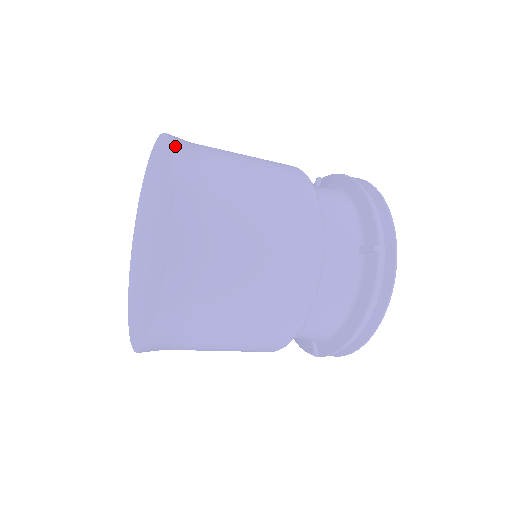
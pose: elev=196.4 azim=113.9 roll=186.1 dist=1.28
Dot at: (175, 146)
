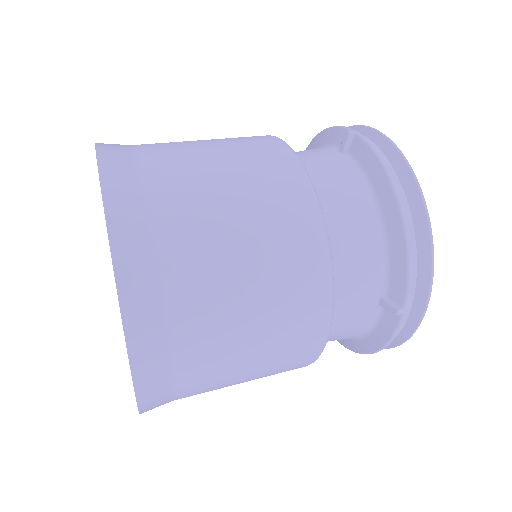
Dot at: (118, 257)
